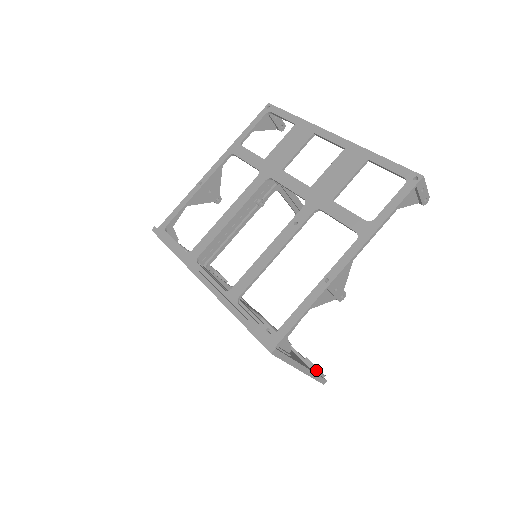
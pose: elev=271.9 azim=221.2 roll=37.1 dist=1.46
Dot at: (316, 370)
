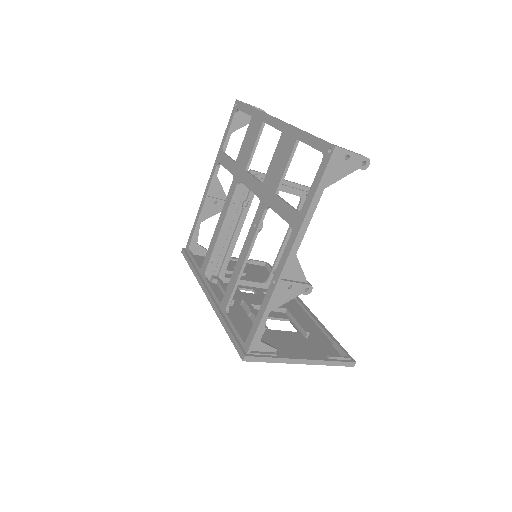
Dot at: (330, 357)
